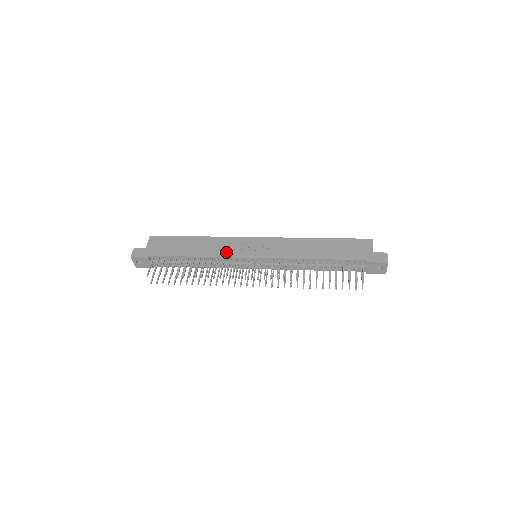
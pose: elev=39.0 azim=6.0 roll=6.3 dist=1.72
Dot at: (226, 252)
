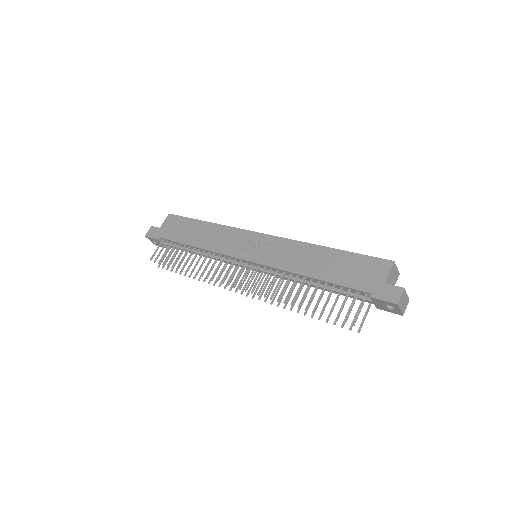
Dot at: (223, 247)
